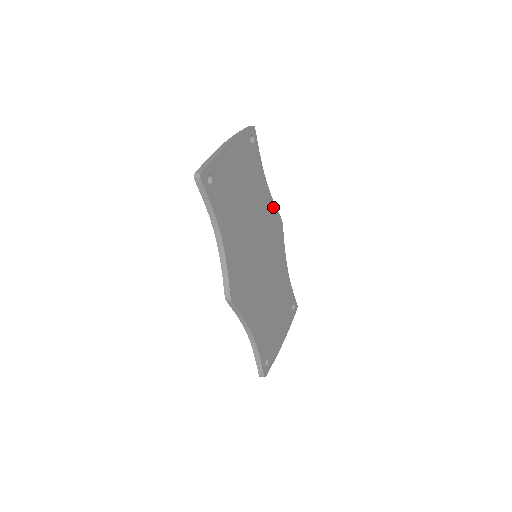
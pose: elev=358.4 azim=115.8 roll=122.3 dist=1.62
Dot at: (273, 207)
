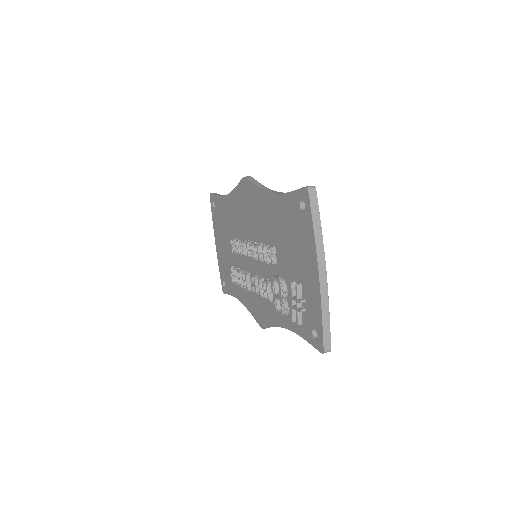
Dot at: occluded
